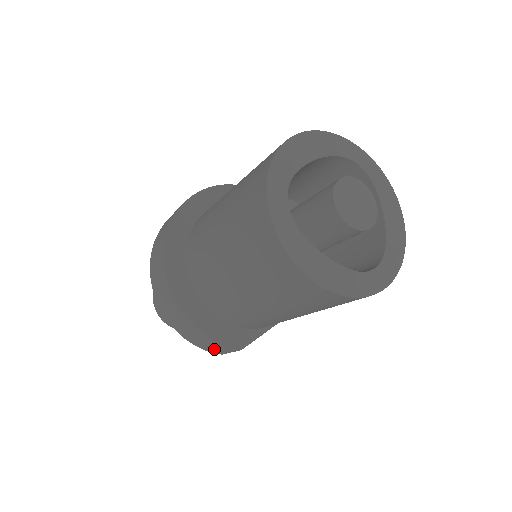
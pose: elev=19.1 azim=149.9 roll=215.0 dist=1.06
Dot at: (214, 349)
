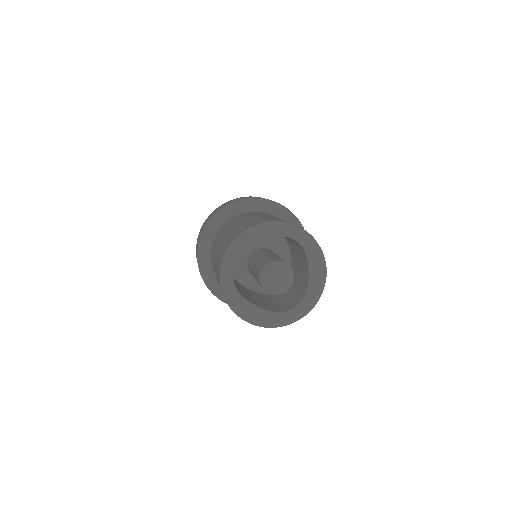
Dot at: occluded
